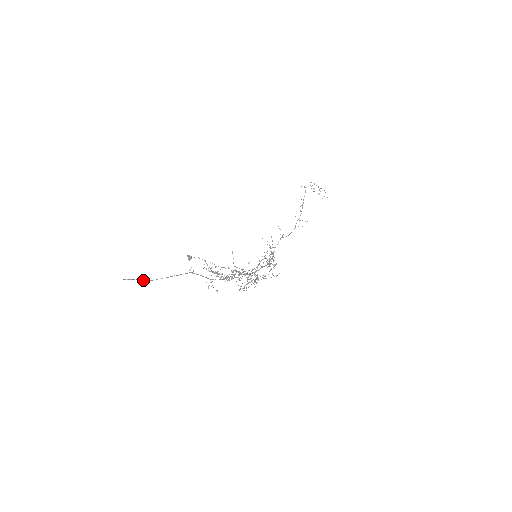
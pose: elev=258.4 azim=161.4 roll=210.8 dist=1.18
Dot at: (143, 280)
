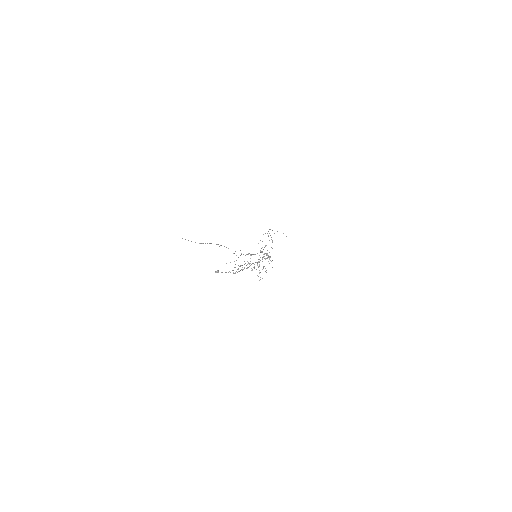
Dot at: occluded
